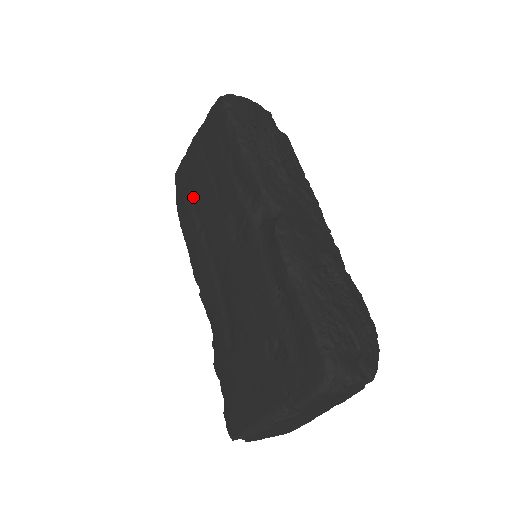
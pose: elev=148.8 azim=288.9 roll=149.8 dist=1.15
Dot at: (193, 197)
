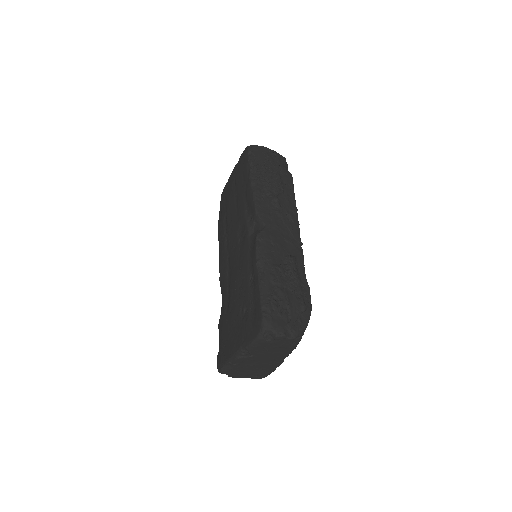
Dot at: (226, 212)
